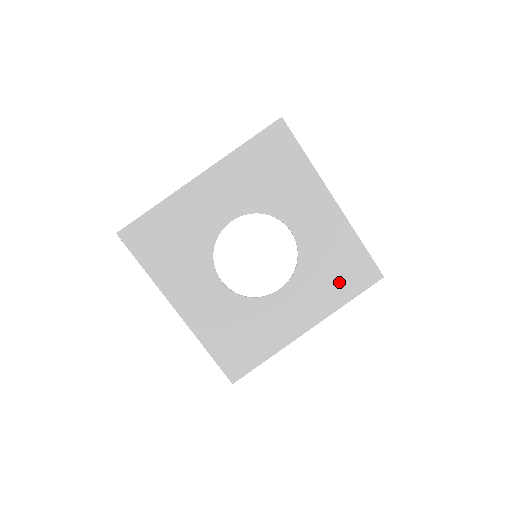
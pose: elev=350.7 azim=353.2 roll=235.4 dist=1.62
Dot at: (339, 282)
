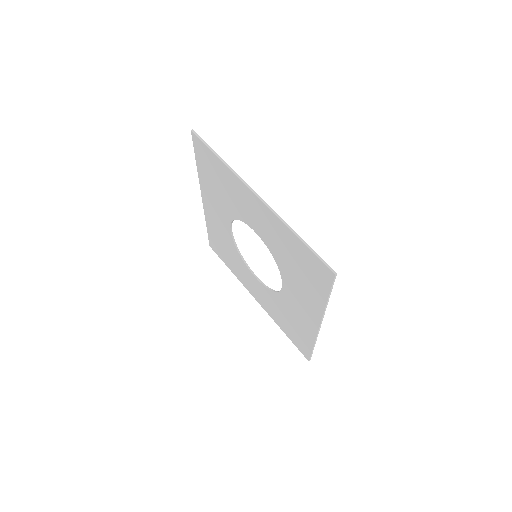
Dot at: (286, 325)
